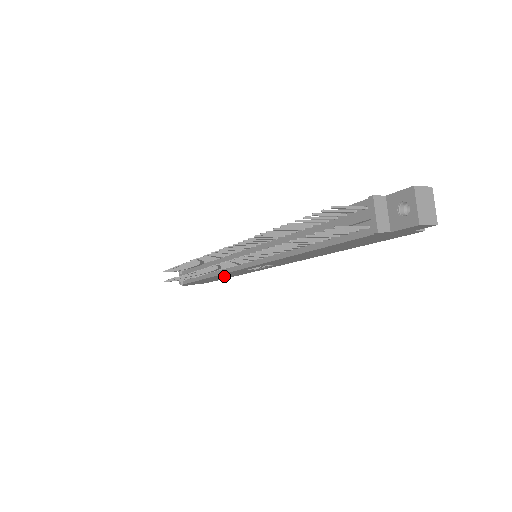
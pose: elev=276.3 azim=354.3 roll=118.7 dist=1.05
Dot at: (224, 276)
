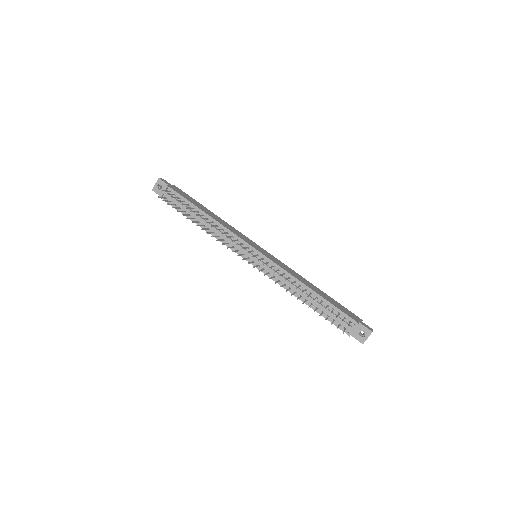
Dot at: occluded
